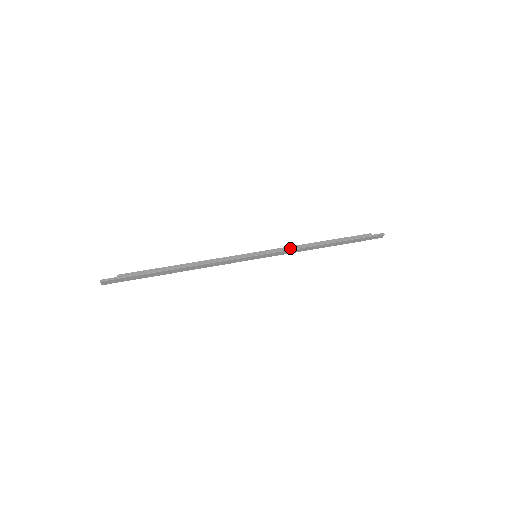
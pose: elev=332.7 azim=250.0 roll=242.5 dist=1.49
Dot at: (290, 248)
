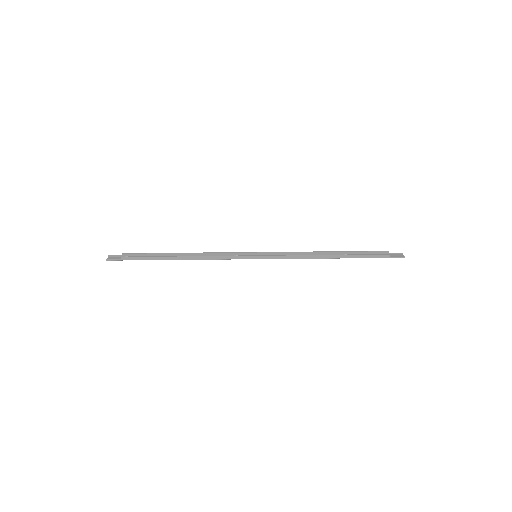
Dot at: (293, 257)
